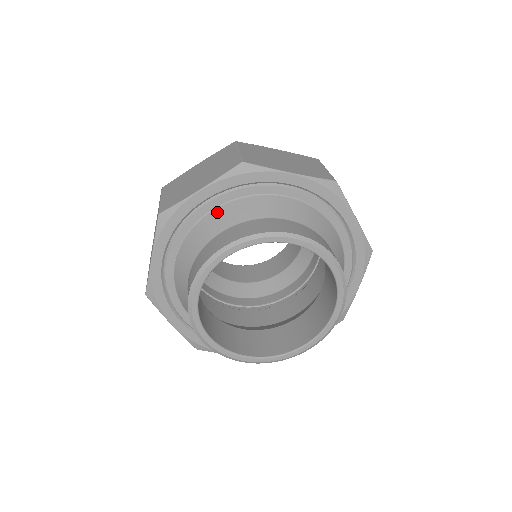
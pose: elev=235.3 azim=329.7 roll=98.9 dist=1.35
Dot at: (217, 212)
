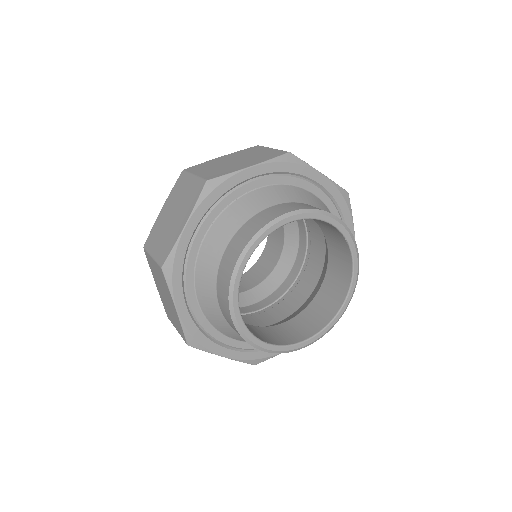
Dot at: (261, 191)
